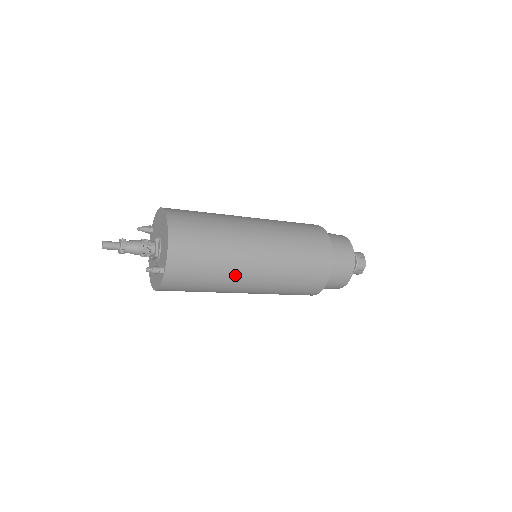
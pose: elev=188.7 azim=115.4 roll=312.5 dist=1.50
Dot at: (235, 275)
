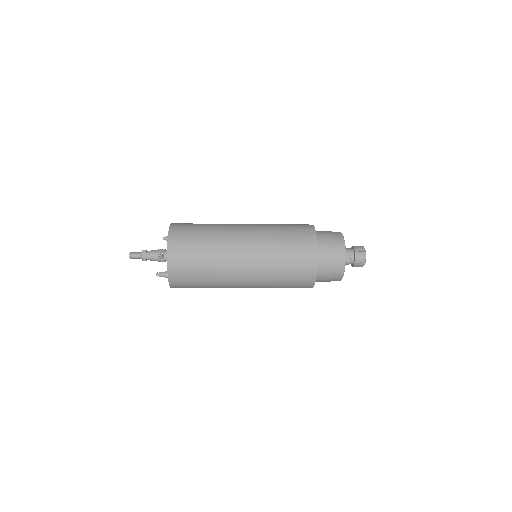
Dot at: (226, 276)
